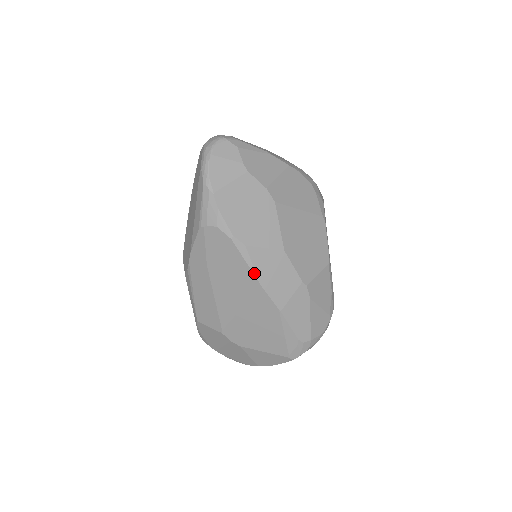
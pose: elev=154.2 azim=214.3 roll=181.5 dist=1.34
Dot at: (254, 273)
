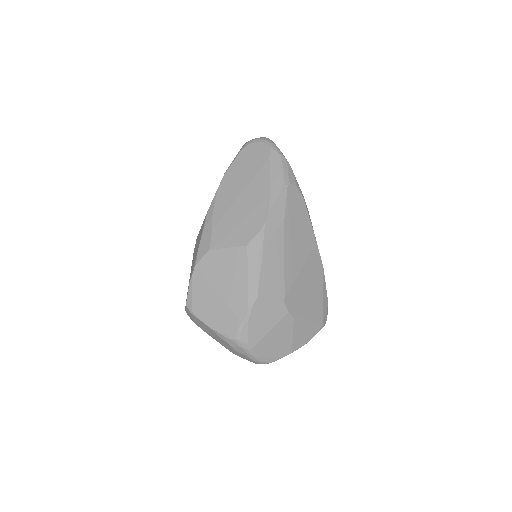
Dot at: (313, 230)
